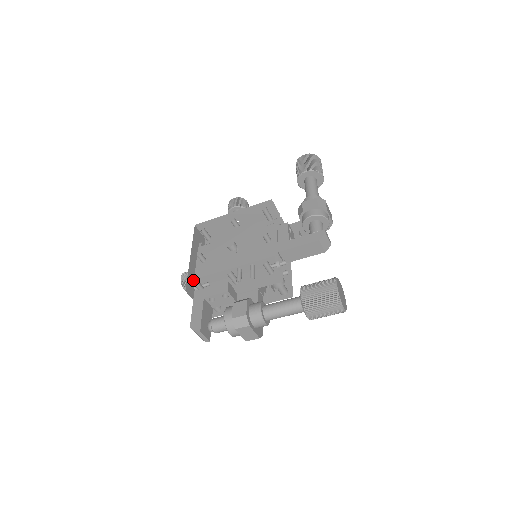
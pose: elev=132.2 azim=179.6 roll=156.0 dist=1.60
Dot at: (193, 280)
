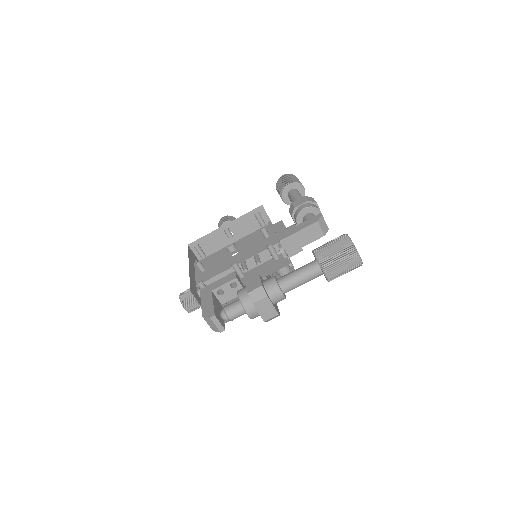
Dot at: (195, 286)
